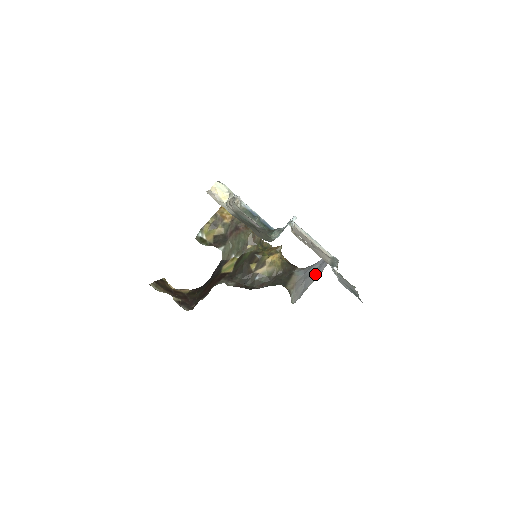
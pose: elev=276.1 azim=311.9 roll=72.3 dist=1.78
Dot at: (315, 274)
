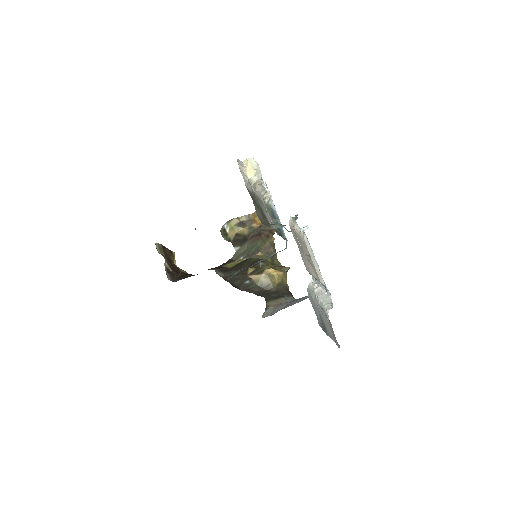
Dot at: (301, 299)
